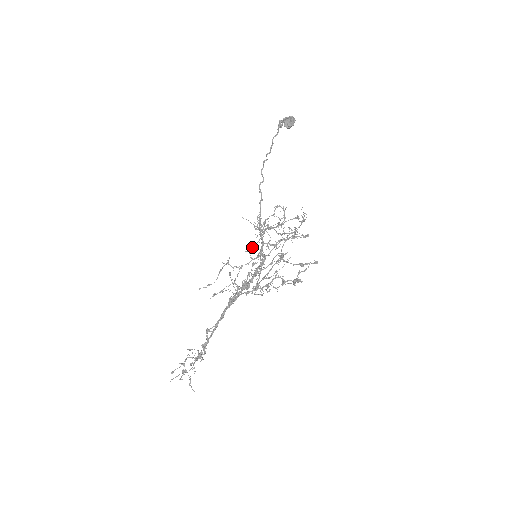
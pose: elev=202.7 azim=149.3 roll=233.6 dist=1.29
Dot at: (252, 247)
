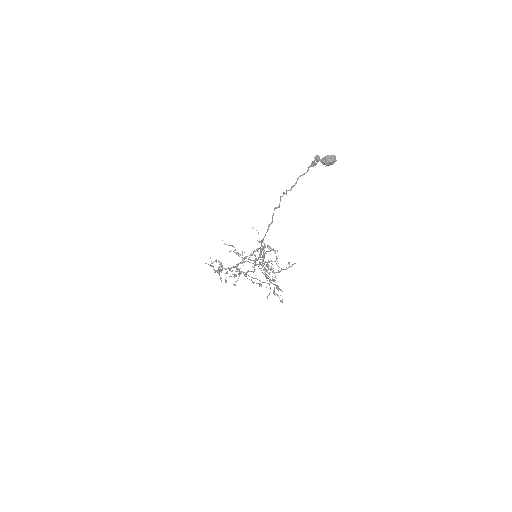
Dot at: occluded
